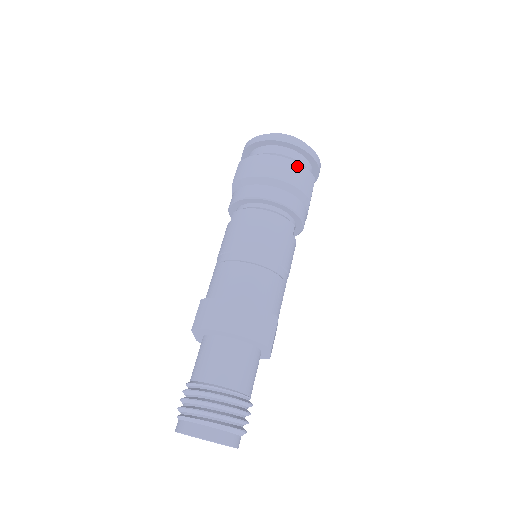
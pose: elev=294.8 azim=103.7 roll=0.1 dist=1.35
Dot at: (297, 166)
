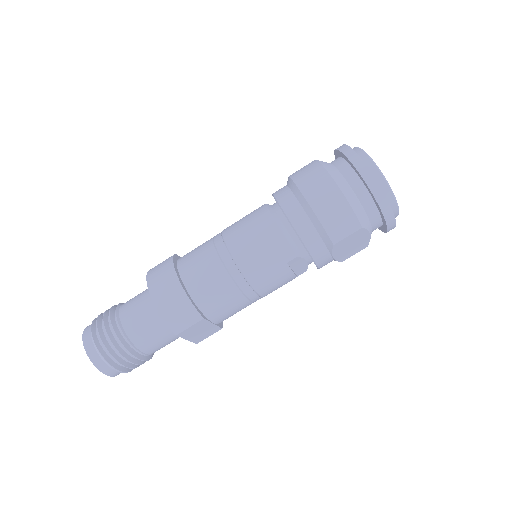
Dot at: (342, 201)
